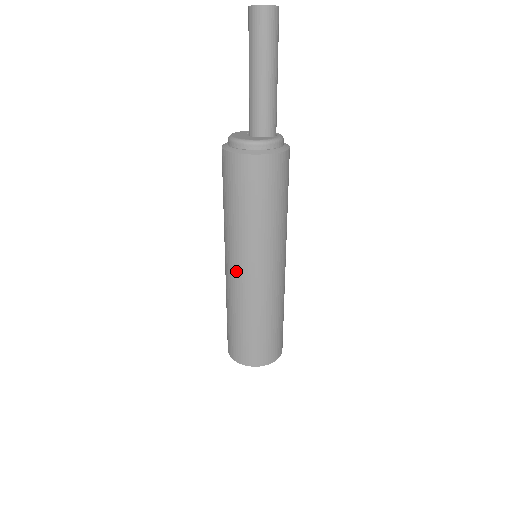
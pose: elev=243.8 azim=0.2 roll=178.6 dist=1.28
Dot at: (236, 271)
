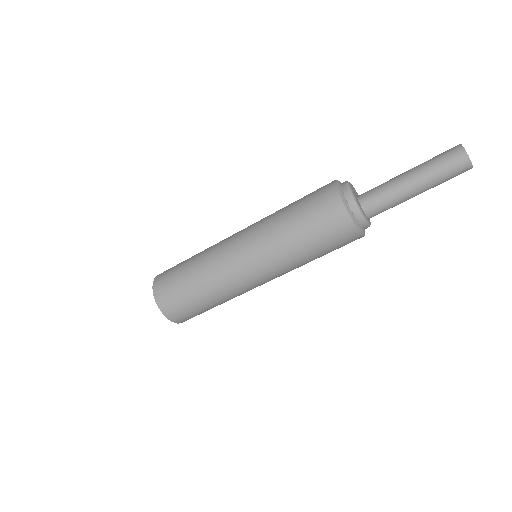
Dot at: (237, 248)
